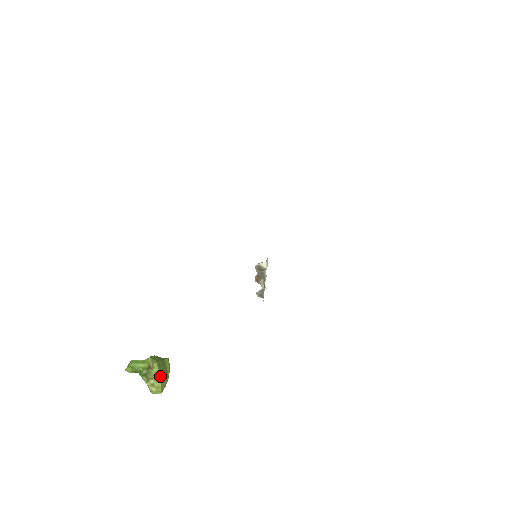
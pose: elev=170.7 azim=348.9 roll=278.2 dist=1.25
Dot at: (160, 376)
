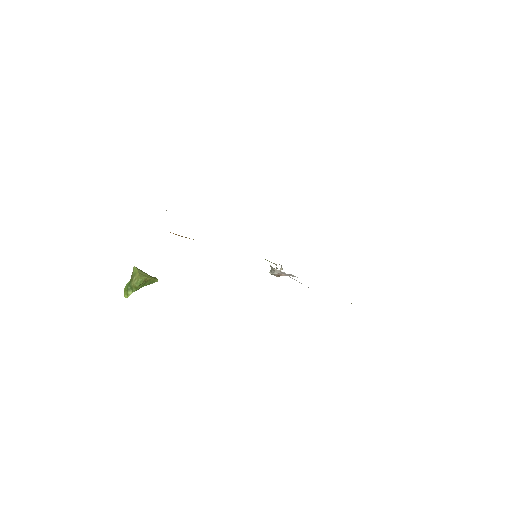
Dot at: (137, 270)
